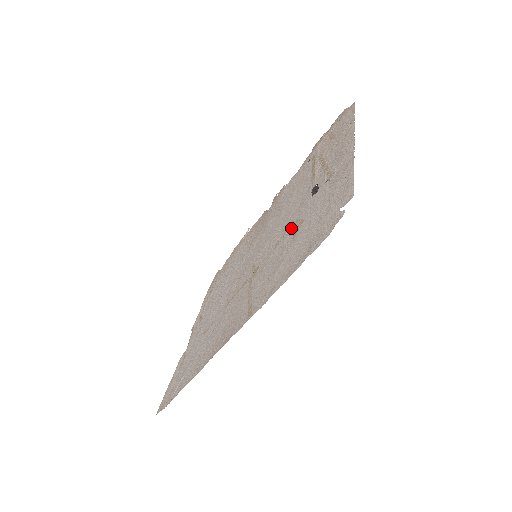
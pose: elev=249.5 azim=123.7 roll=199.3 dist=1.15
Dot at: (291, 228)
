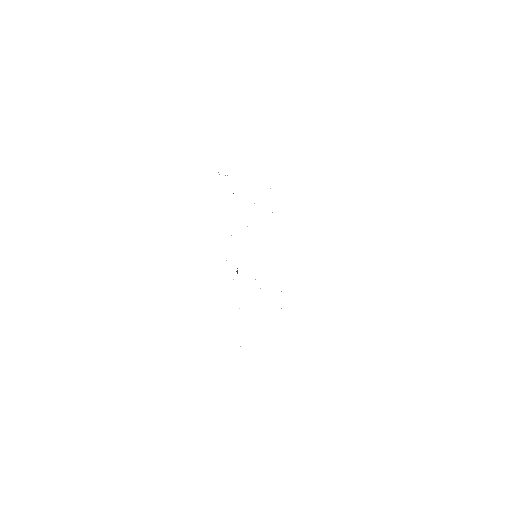
Dot at: occluded
